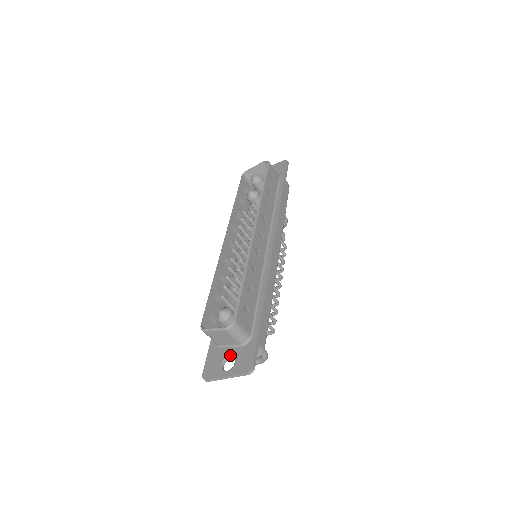
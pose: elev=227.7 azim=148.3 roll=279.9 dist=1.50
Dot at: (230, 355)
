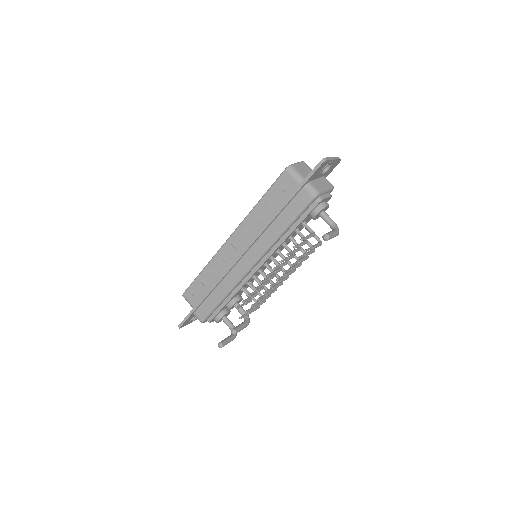
Dot at: occluded
